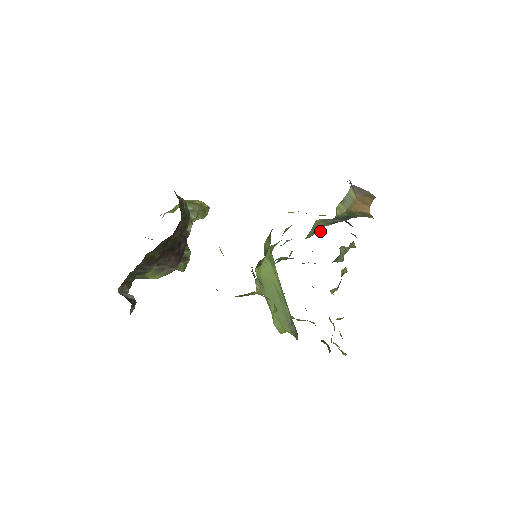
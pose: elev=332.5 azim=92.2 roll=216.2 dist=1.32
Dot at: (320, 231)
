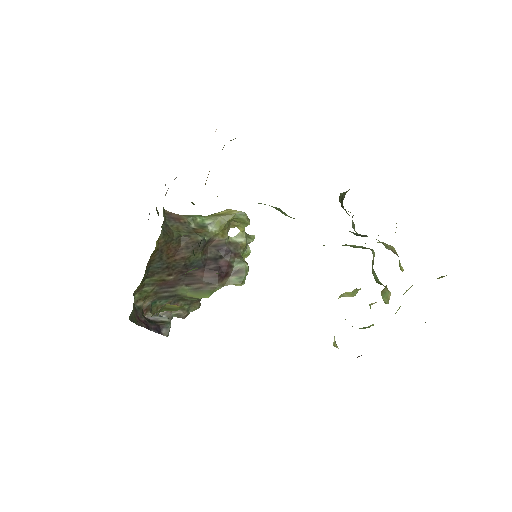
Dot at: occluded
